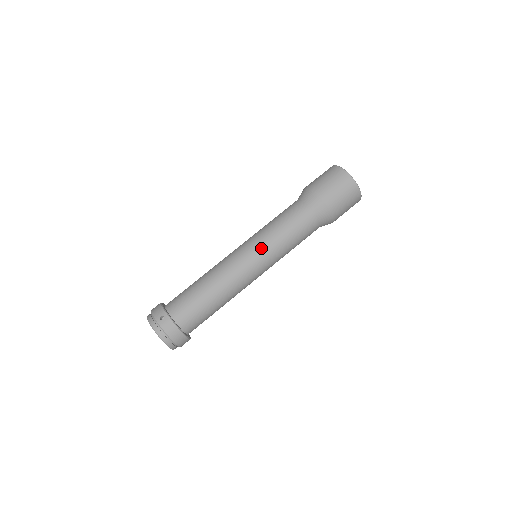
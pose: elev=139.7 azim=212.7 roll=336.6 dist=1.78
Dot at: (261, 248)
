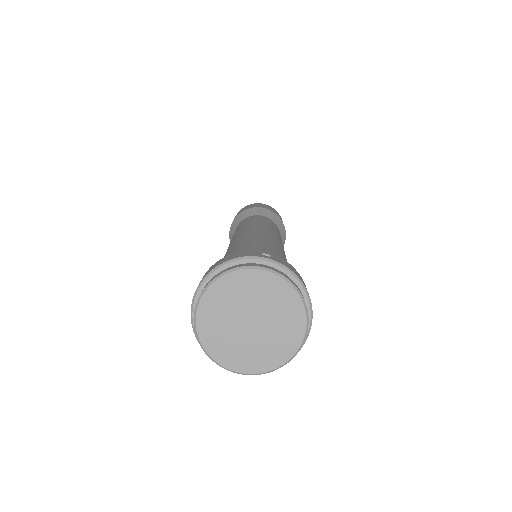
Dot at: (271, 230)
